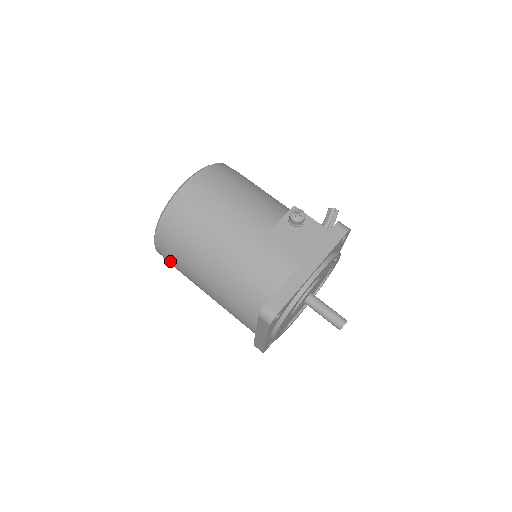
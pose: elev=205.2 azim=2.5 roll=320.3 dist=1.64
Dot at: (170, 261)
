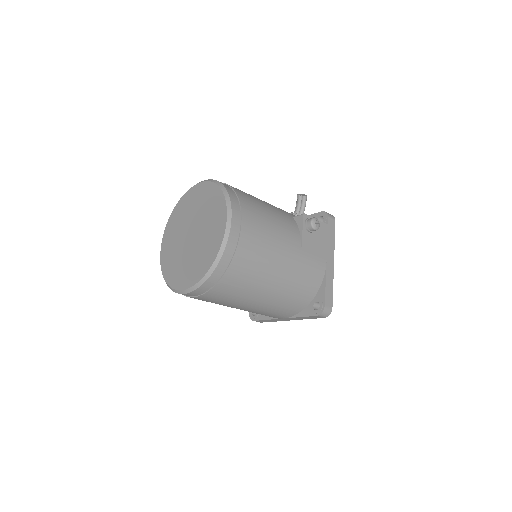
Dot at: (205, 299)
